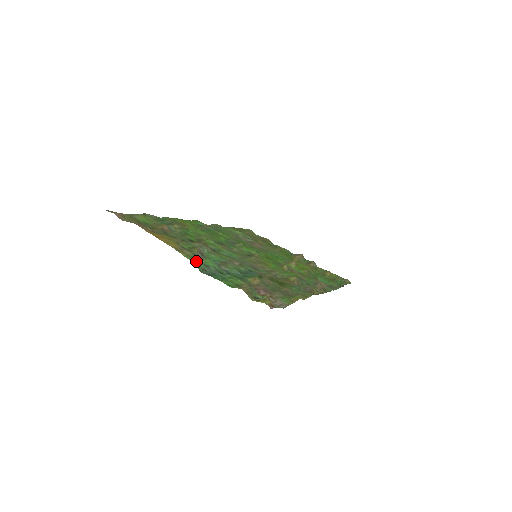
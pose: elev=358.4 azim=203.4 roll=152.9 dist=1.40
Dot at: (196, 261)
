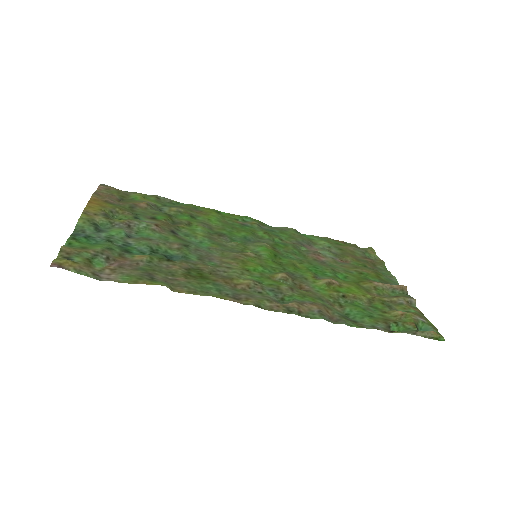
Dot at: (86, 223)
